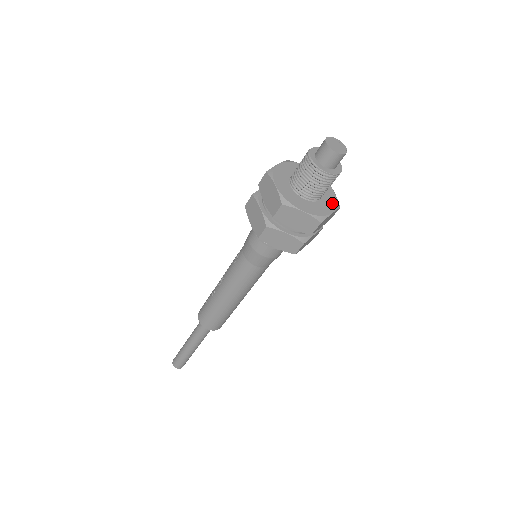
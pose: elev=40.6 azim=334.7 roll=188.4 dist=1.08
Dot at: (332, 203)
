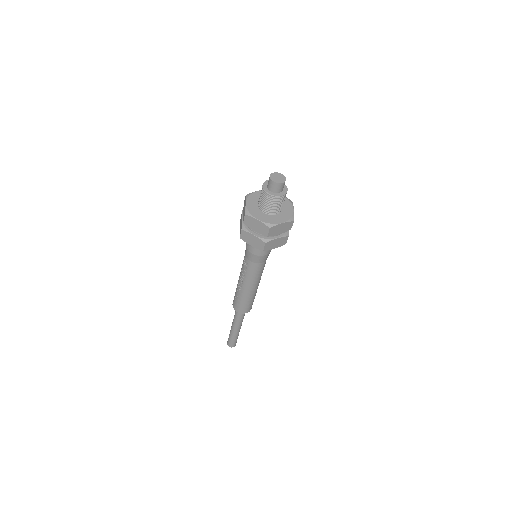
Dot at: (288, 204)
